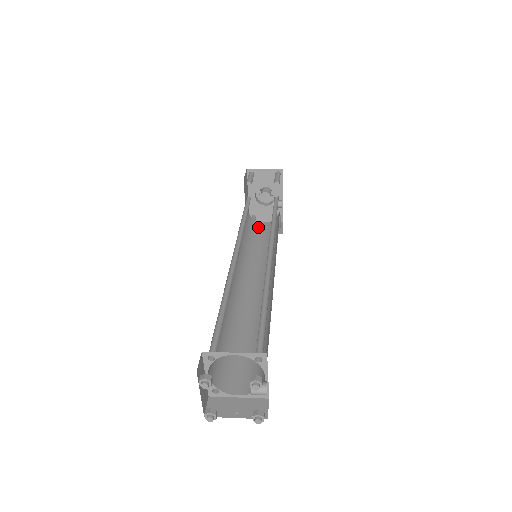
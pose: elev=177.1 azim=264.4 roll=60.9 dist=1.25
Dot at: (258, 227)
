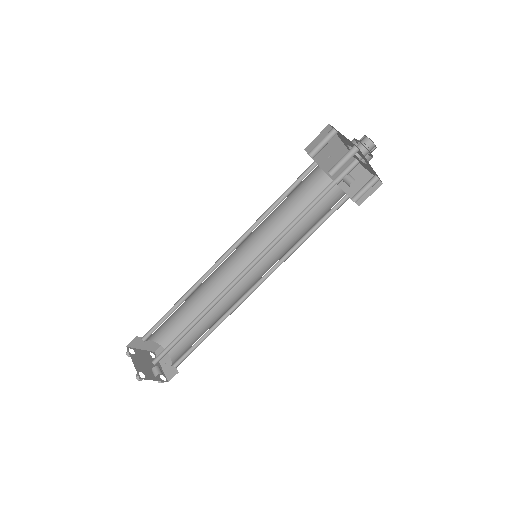
Dot at: occluded
